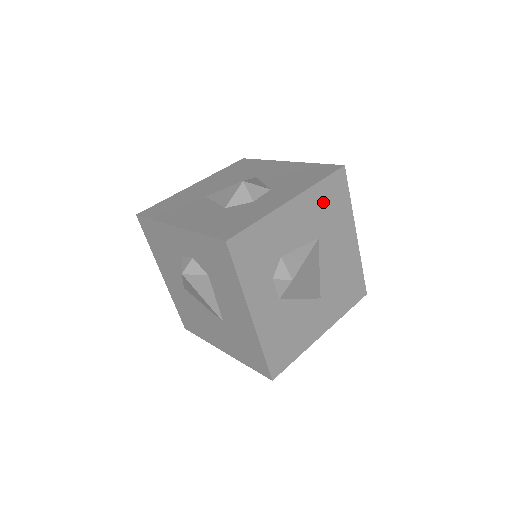
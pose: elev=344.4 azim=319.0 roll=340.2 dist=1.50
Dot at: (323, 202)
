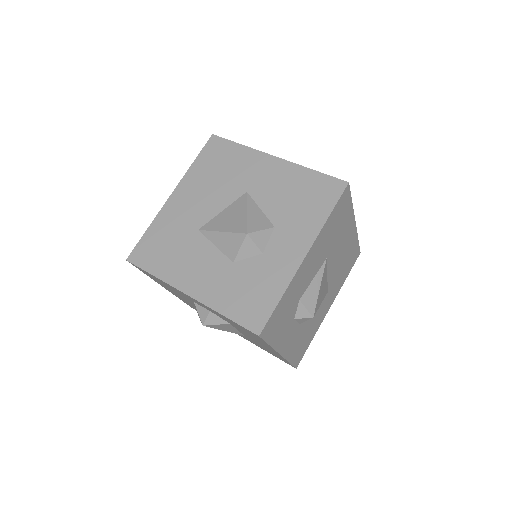
Dot at: (331, 229)
